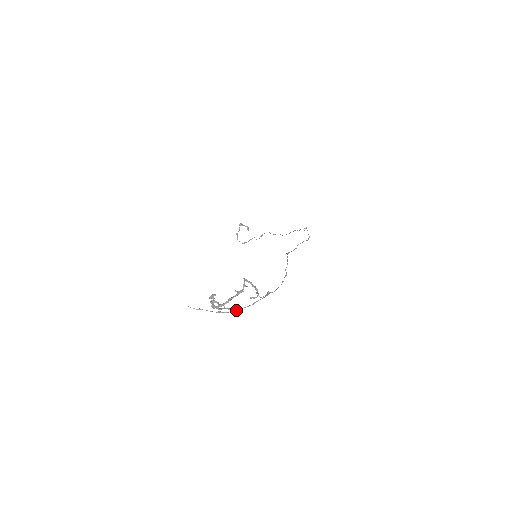
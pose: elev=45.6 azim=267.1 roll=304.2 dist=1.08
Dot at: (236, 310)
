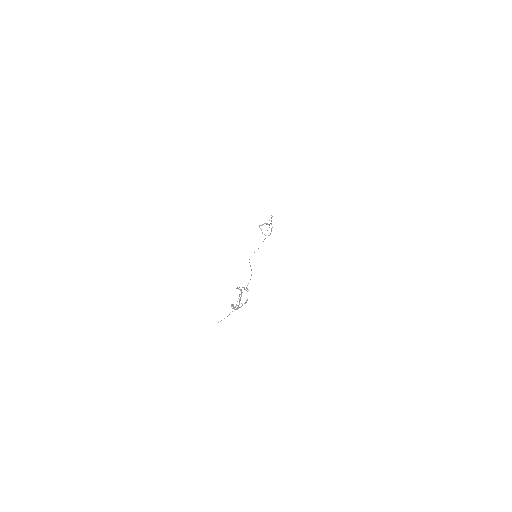
Dot at: occluded
